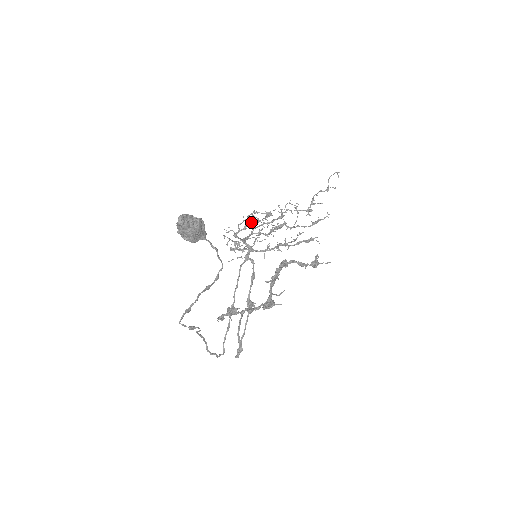
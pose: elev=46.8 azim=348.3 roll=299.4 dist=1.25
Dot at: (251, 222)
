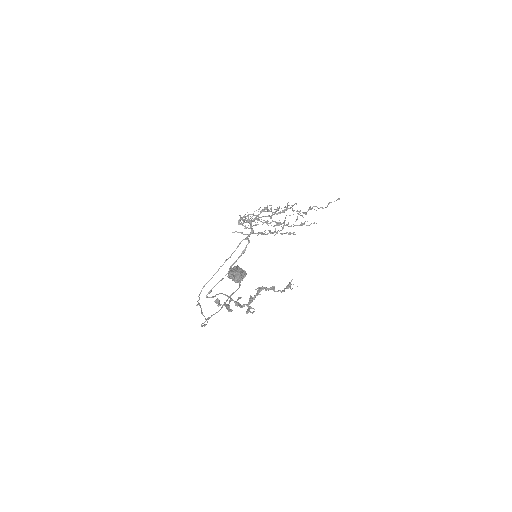
Dot at: (264, 216)
